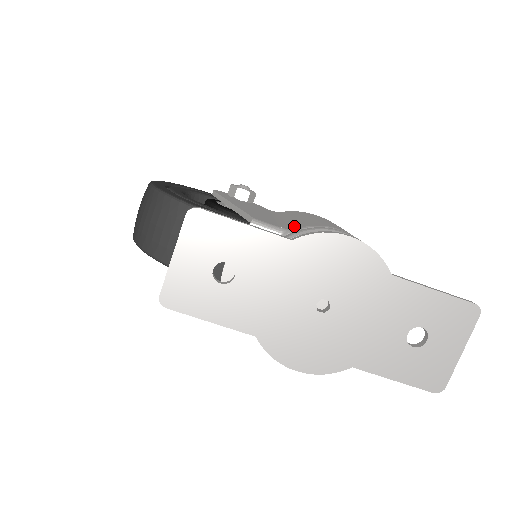
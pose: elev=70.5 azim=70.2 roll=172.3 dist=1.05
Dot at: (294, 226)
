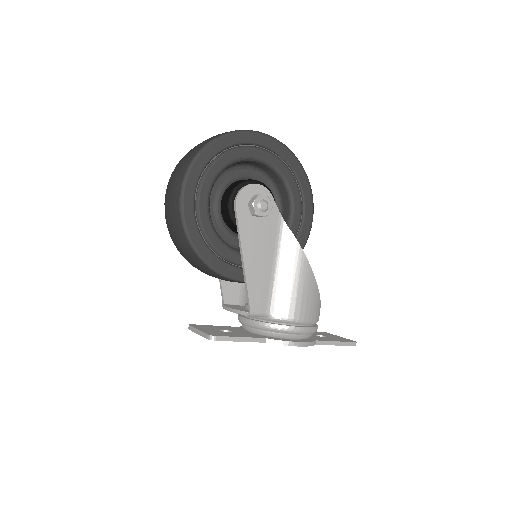
Dot at: (276, 308)
